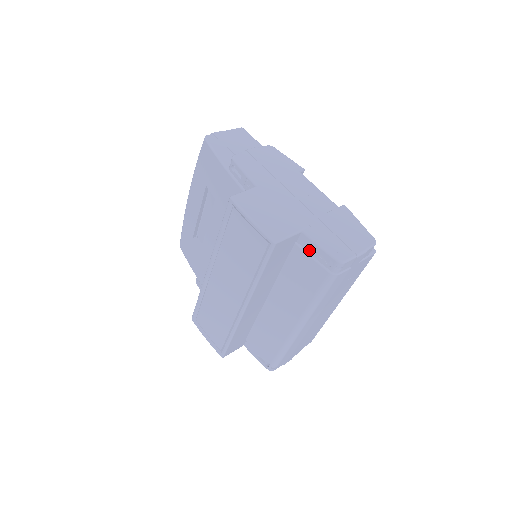
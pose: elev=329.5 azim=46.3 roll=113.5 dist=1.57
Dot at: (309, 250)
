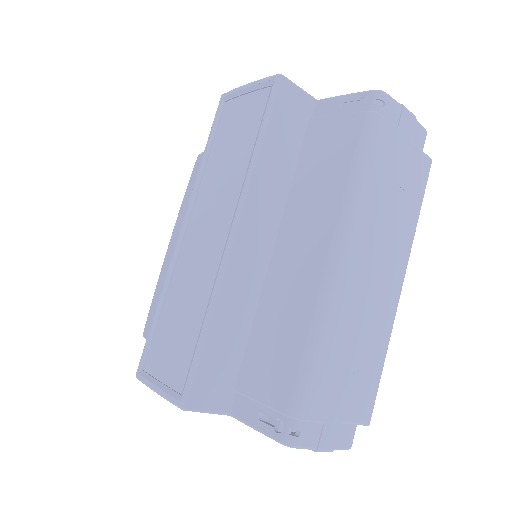
Dot at: (331, 112)
